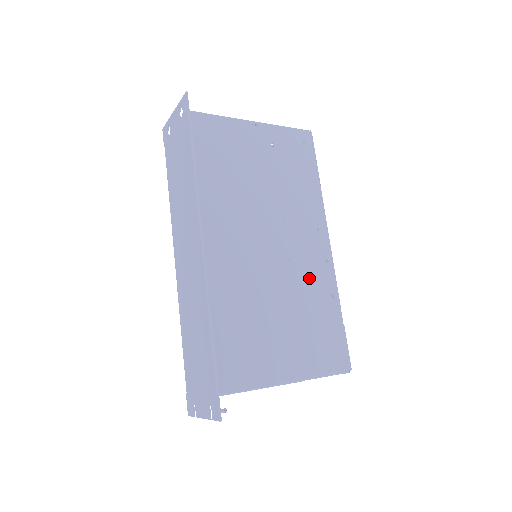
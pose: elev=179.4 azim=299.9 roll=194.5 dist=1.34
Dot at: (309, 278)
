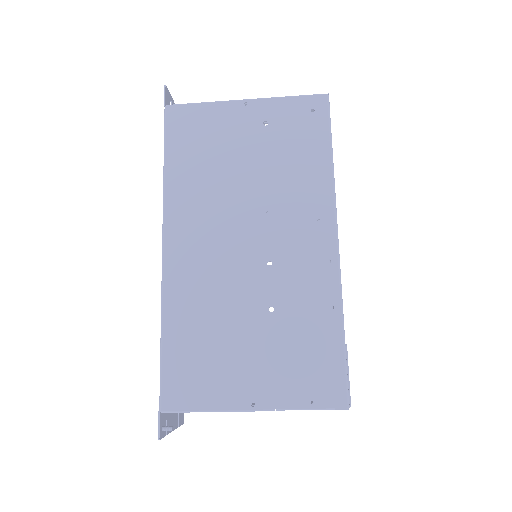
Dot at: (297, 284)
